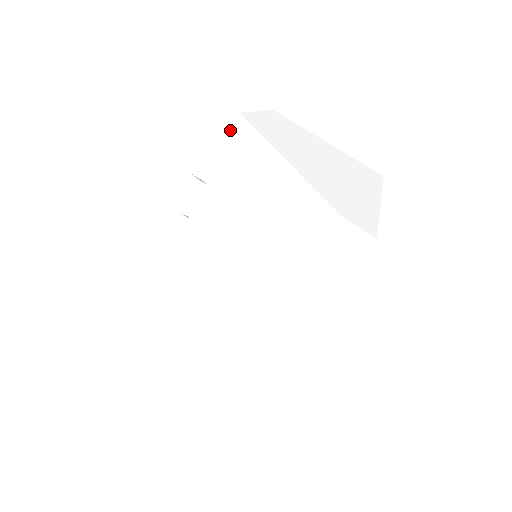
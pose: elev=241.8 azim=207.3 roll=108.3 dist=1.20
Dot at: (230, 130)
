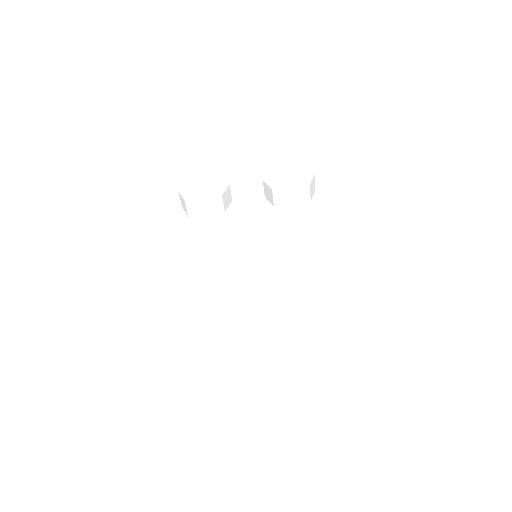
Dot at: (313, 187)
